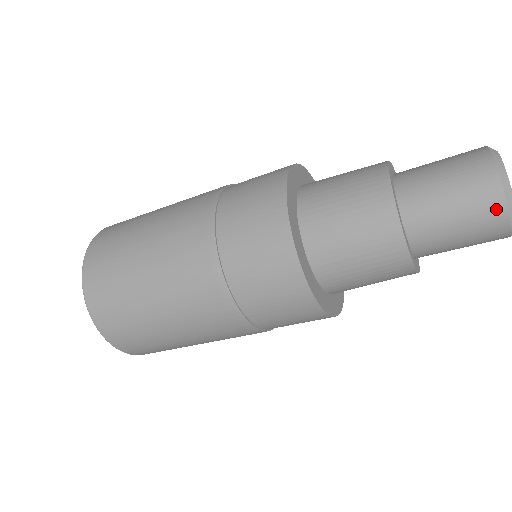
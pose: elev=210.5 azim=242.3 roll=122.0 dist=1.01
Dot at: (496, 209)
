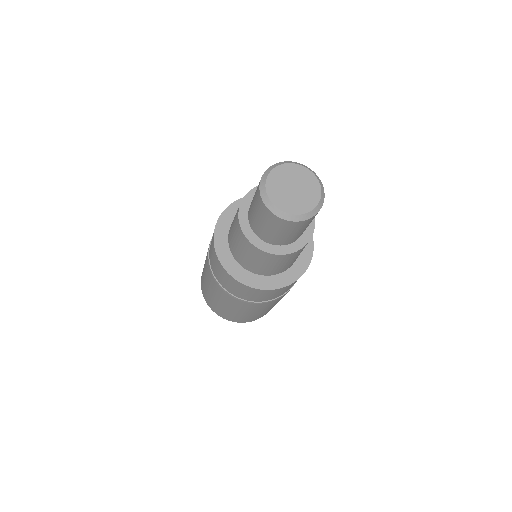
Dot at: (272, 217)
